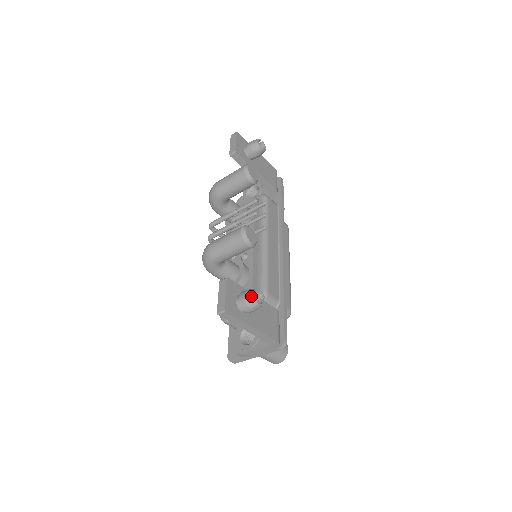
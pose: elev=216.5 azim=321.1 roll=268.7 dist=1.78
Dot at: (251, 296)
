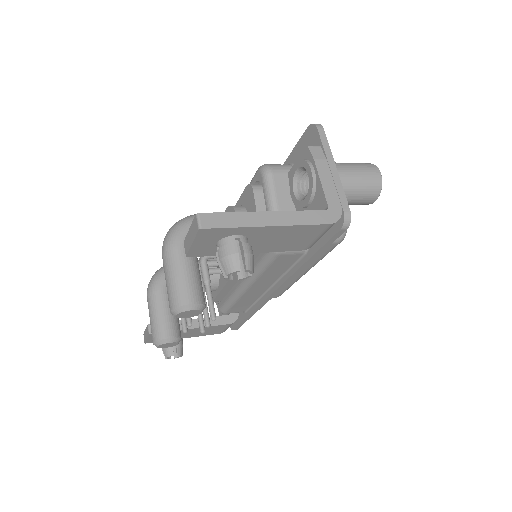
Dot at: occluded
